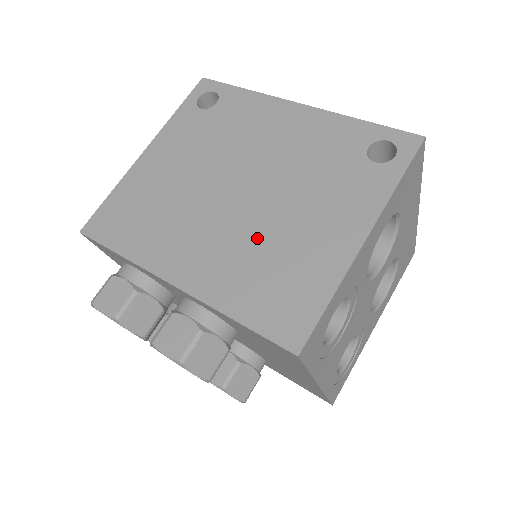
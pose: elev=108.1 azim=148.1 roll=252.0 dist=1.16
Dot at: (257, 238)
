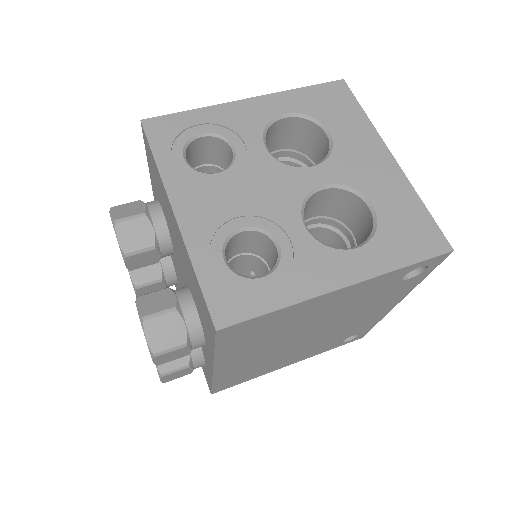
Dot at: occluded
